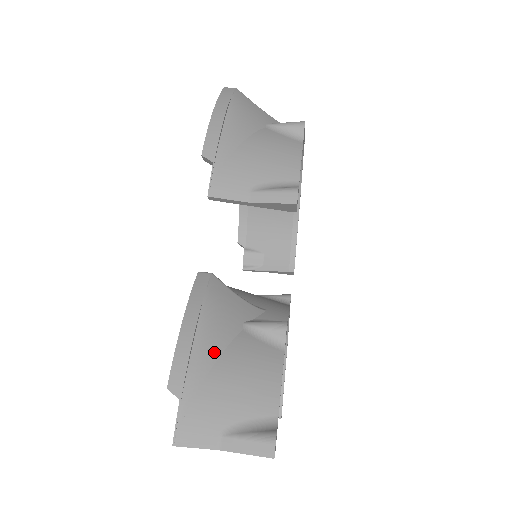
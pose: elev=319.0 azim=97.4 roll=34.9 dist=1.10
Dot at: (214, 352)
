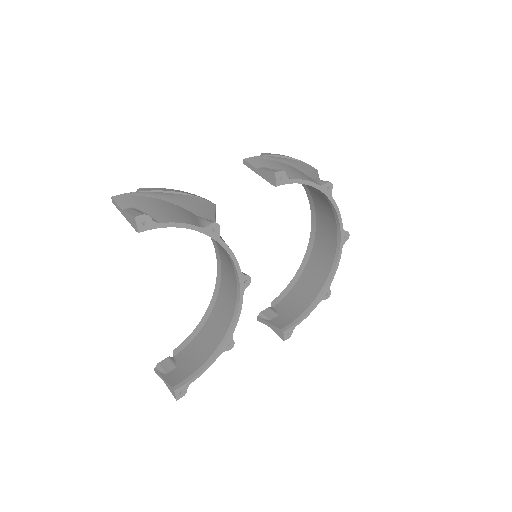
Dot at: (172, 200)
